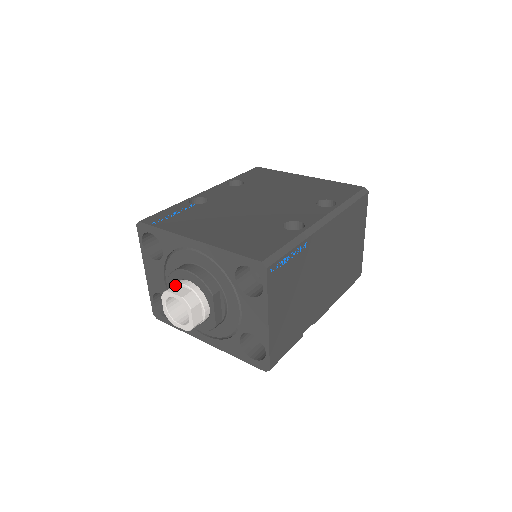
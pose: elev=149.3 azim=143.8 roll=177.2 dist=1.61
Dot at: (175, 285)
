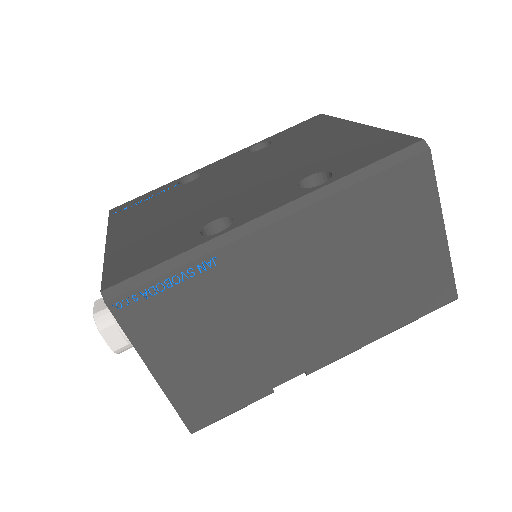
Dot at: occluded
